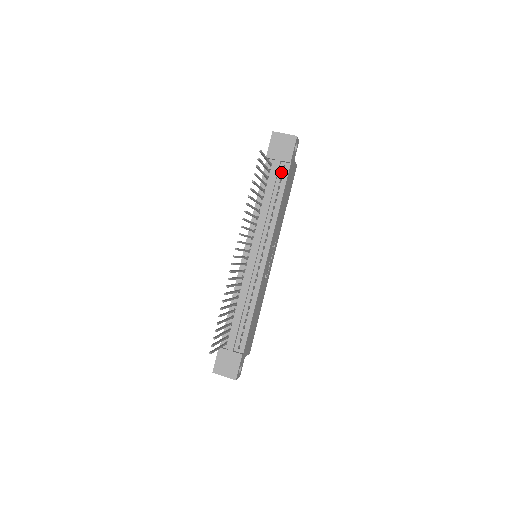
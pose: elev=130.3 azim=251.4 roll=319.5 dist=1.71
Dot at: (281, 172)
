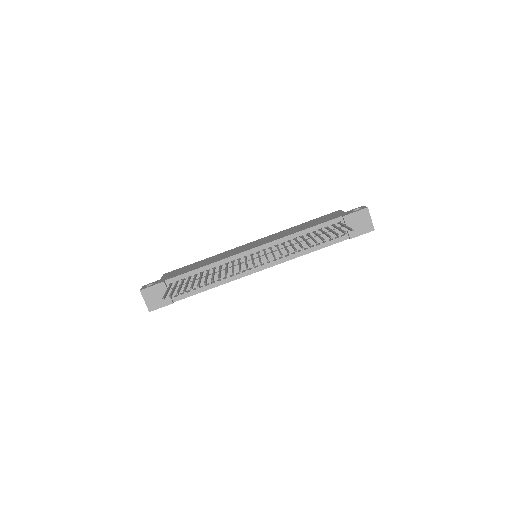
Dot at: occluded
